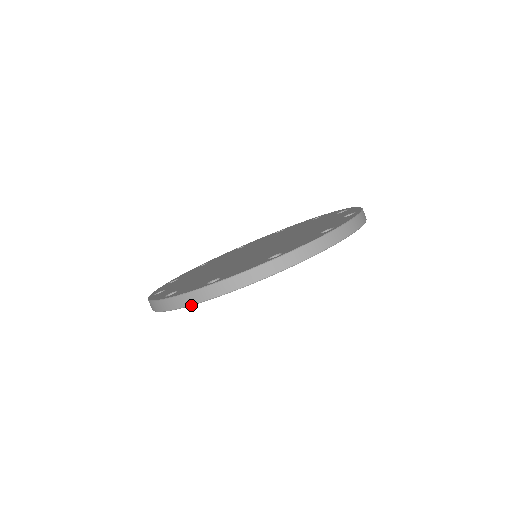
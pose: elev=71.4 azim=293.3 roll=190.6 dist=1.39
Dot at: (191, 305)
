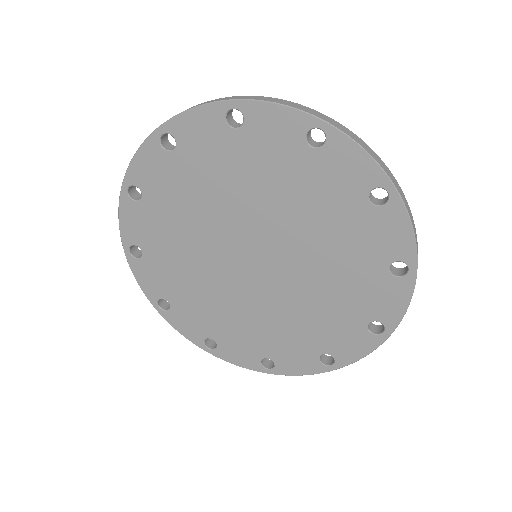
Dot at: (200, 106)
